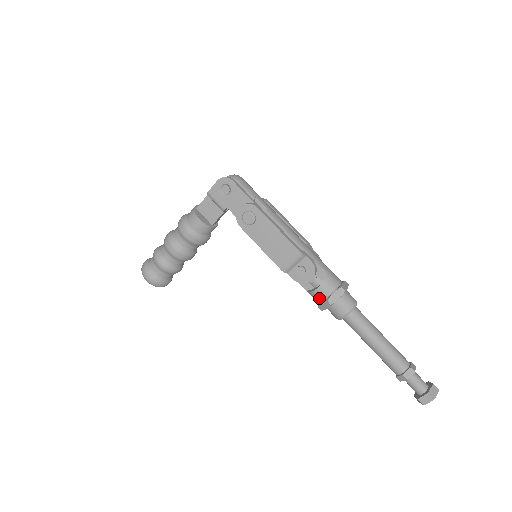
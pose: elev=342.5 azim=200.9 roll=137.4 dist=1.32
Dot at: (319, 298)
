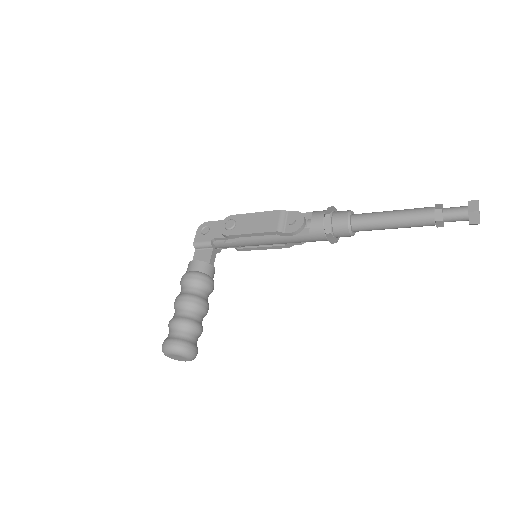
Dot at: (319, 223)
